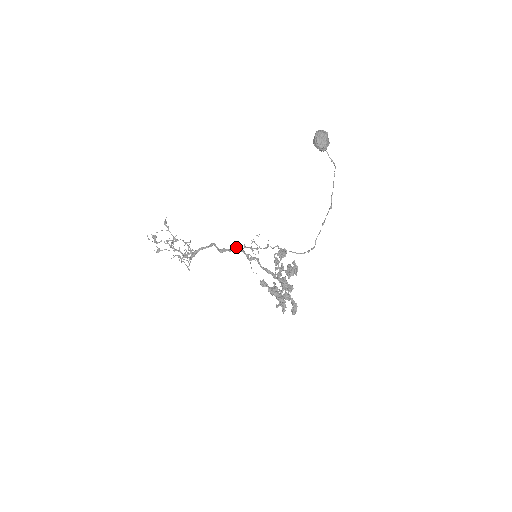
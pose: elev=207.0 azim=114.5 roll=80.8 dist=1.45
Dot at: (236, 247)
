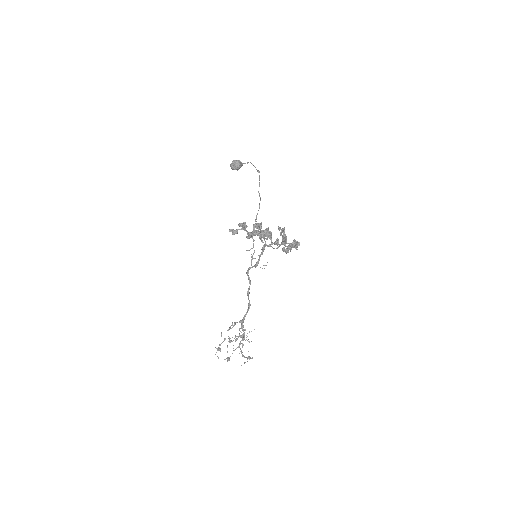
Dot at: (247, 271)
